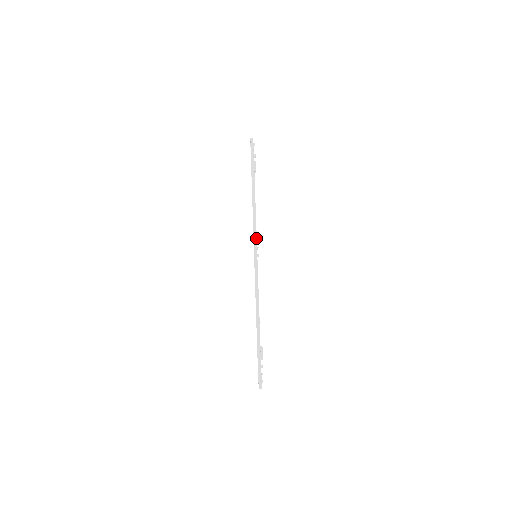
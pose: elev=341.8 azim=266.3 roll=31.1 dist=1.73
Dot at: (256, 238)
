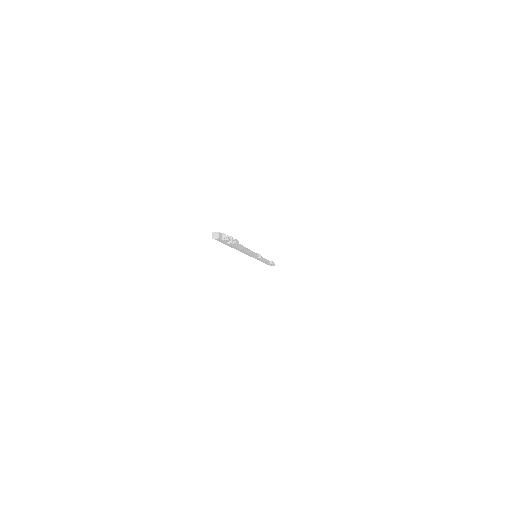
Dot at: occluded
